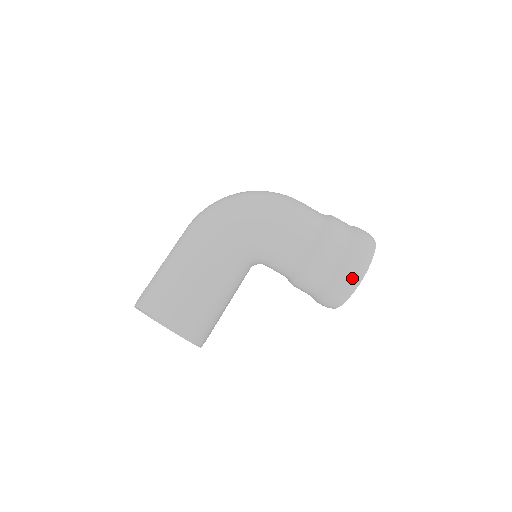
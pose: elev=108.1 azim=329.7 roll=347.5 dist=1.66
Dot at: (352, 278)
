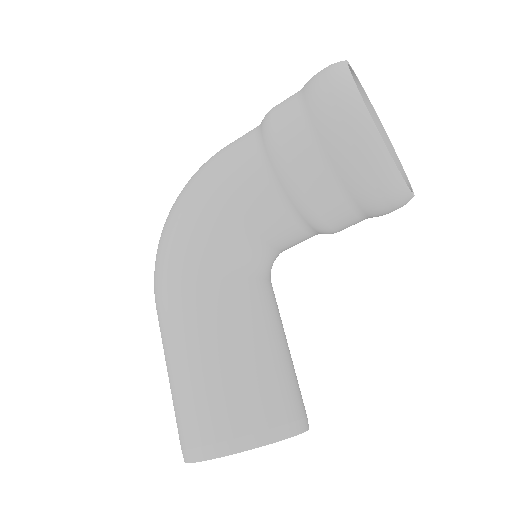
Dot at: (355, 137)
